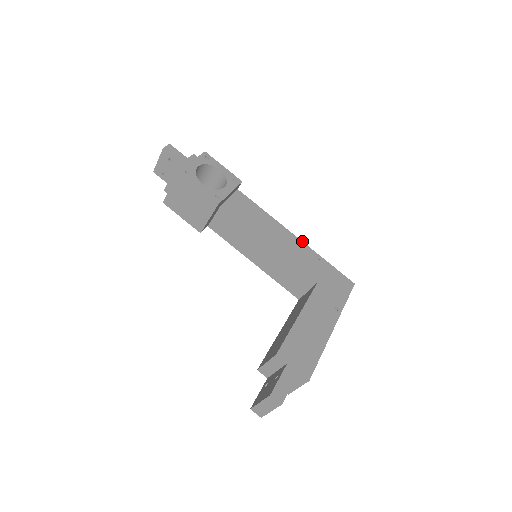
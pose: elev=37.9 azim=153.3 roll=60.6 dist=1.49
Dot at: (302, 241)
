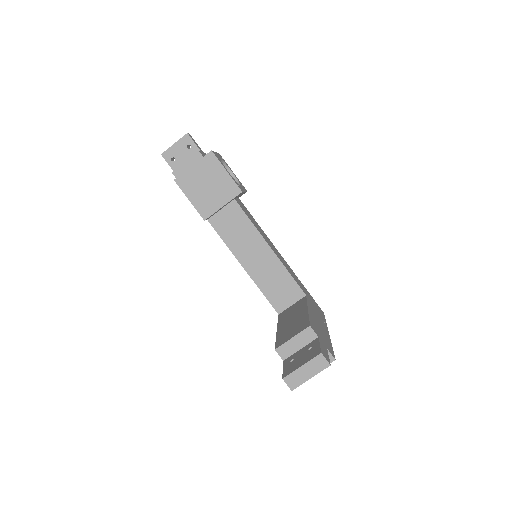
Dot at: (286, 262)
